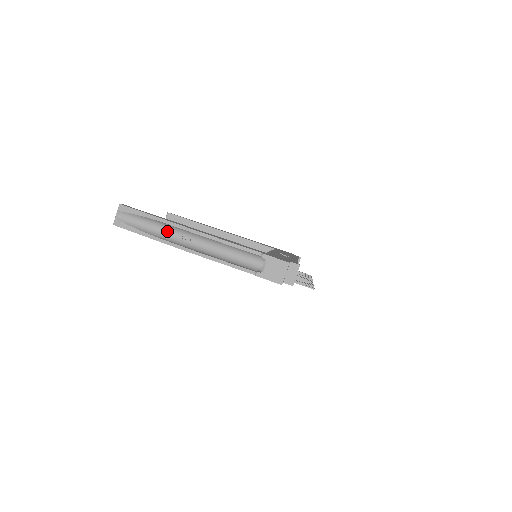
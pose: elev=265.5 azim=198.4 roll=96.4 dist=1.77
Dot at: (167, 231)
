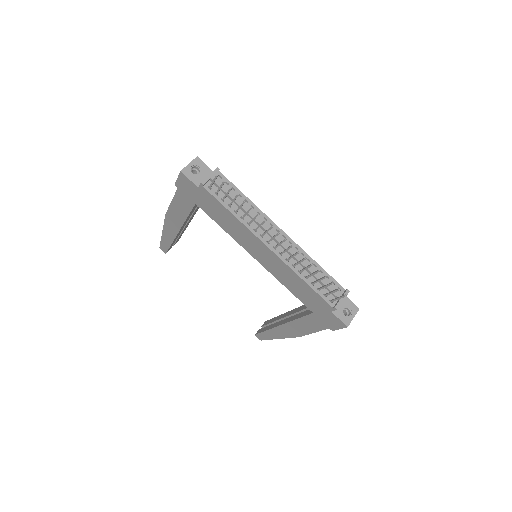
Dot at: occluded
